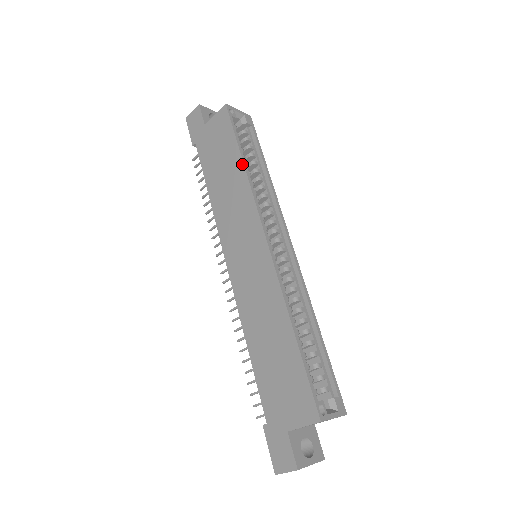
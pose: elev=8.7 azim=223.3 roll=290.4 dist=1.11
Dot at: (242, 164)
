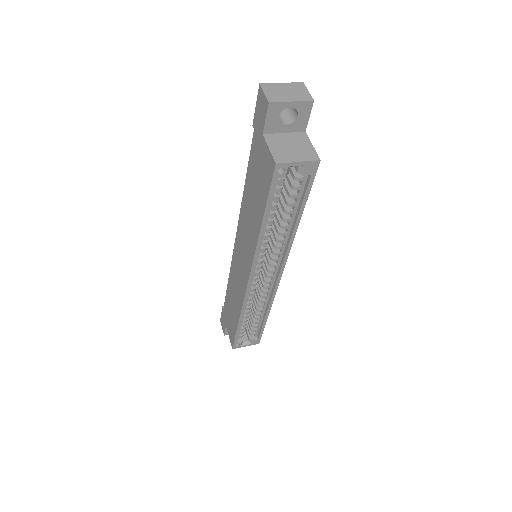
Dot at: (259, 228)
